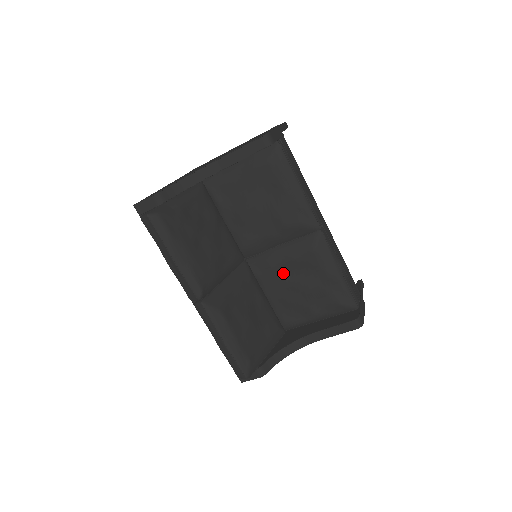
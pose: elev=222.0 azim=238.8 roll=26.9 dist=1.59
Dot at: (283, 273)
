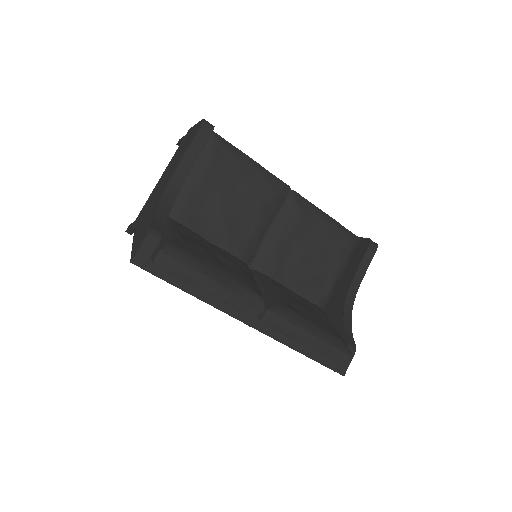
Dot at: (288, 253)
